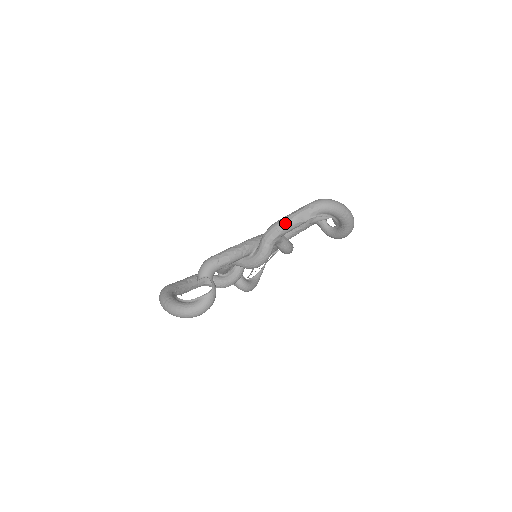
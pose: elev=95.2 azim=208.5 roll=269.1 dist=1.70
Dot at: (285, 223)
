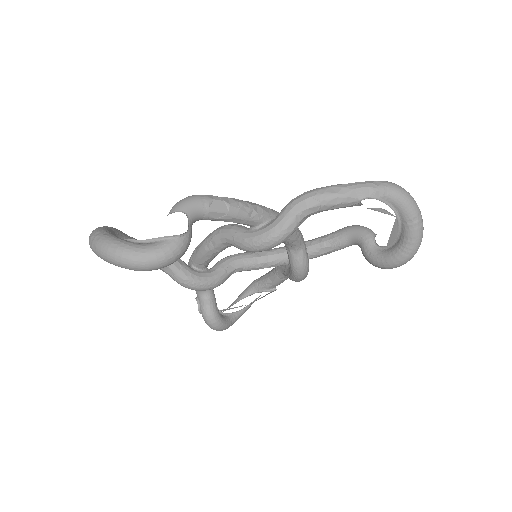
Dot at: (331, 190)
